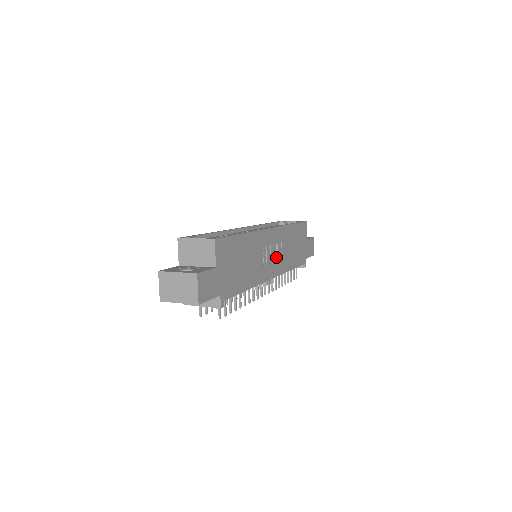
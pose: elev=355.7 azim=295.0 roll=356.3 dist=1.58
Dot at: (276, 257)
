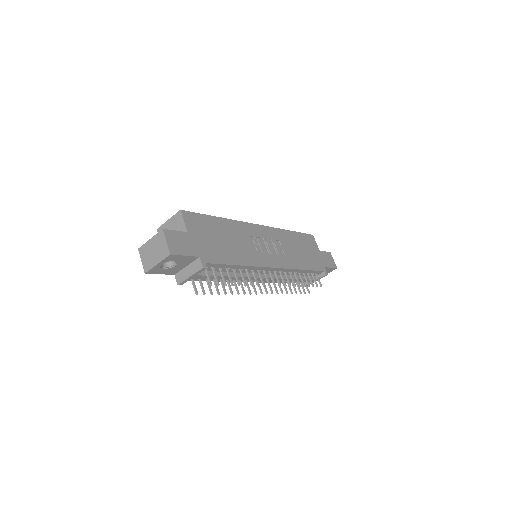
Dot at: (275, 252)
